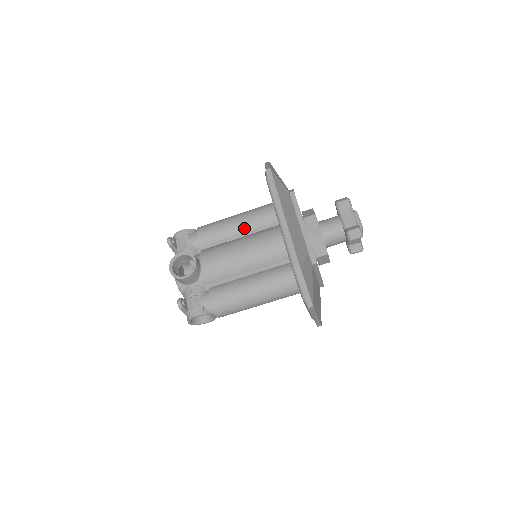
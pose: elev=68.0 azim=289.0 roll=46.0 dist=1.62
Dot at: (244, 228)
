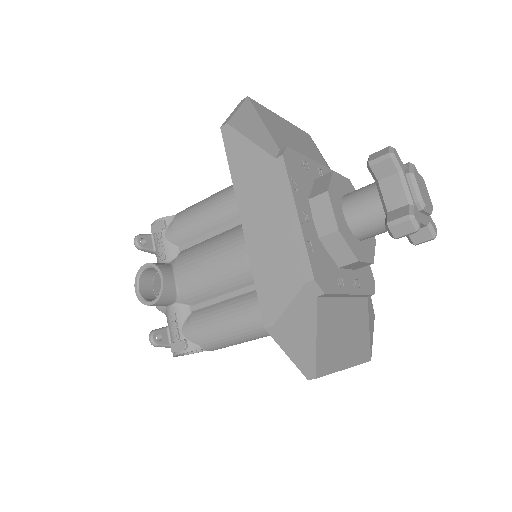
Dot at: (230, 215)
